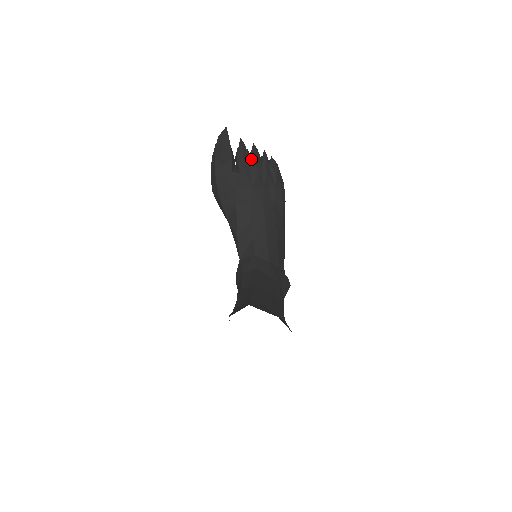
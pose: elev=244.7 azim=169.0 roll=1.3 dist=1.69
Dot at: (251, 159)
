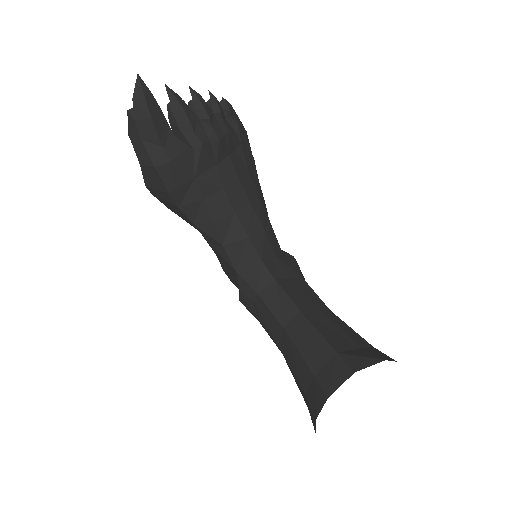
Dot at: (199, 117)
